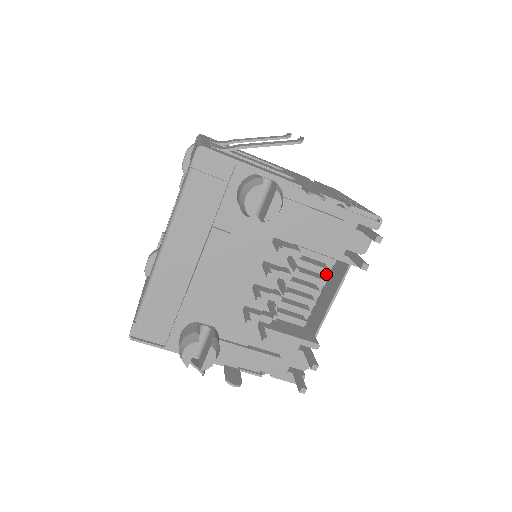
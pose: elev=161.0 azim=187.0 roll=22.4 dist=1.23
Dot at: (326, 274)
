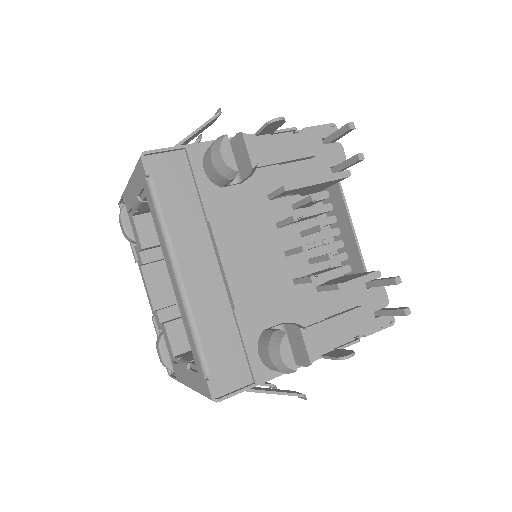
Dot at: (330, 209)
